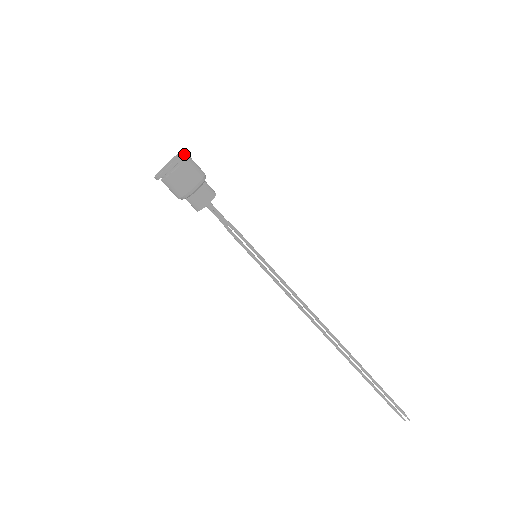
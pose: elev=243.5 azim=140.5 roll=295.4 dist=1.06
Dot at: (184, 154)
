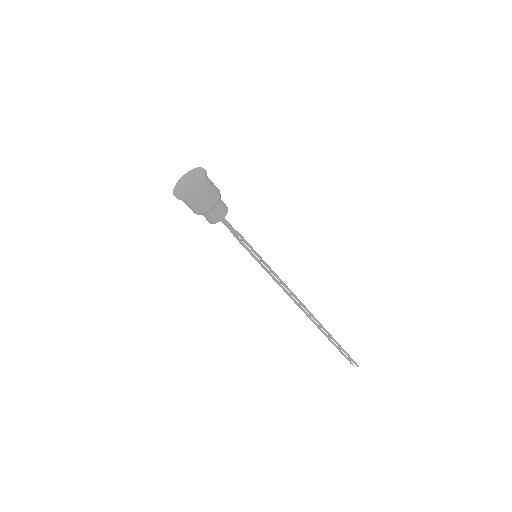
Dot at: (204, 180)
